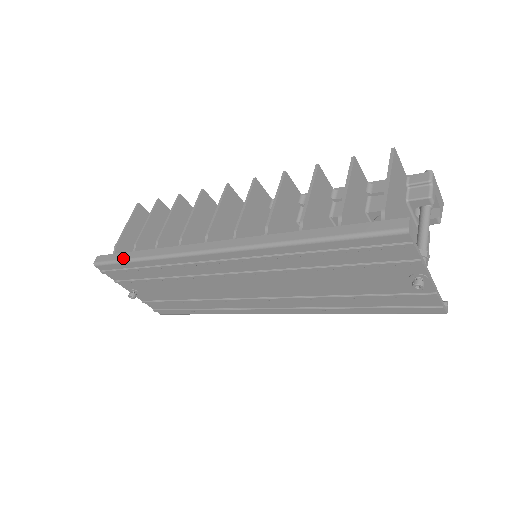
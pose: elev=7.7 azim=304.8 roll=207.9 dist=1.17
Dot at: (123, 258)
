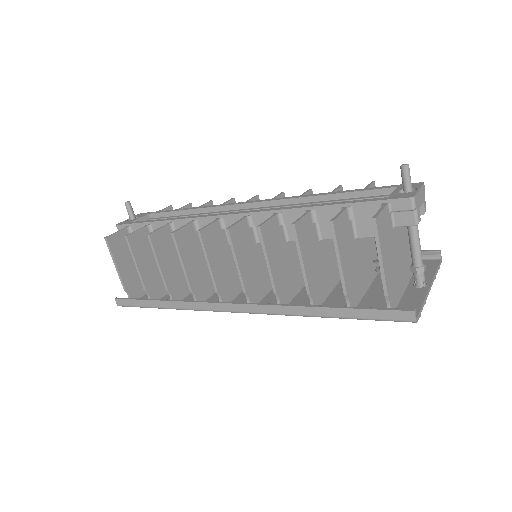
Dot at: (146, 306)
